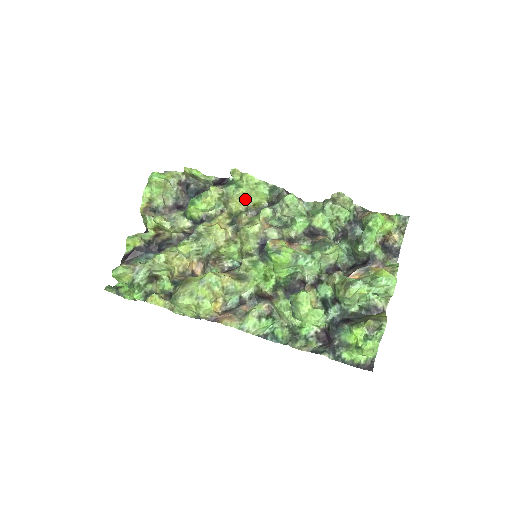
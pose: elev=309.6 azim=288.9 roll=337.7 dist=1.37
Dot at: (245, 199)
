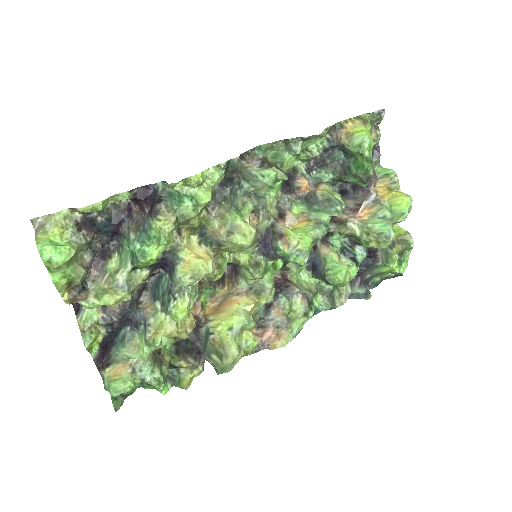
Dot at: (206, 205)
